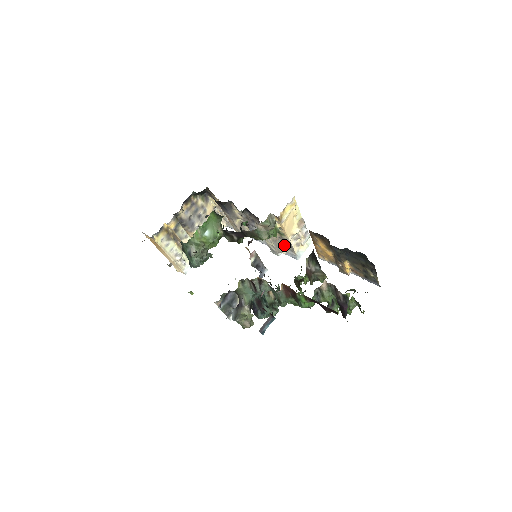
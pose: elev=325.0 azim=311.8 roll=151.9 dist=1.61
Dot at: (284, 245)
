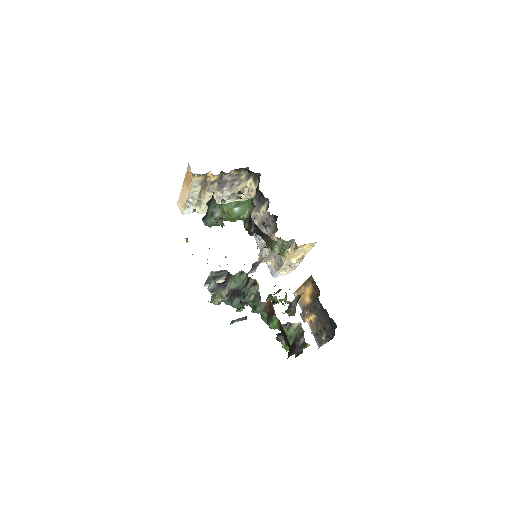
Dot at: (274, 260)
